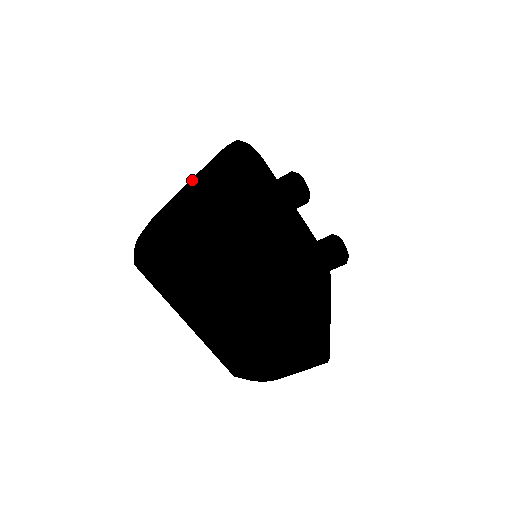
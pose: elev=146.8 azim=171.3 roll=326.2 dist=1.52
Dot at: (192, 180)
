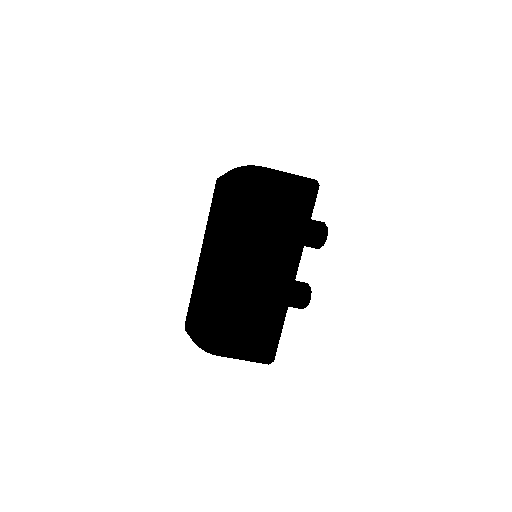
Dot at: occluded
